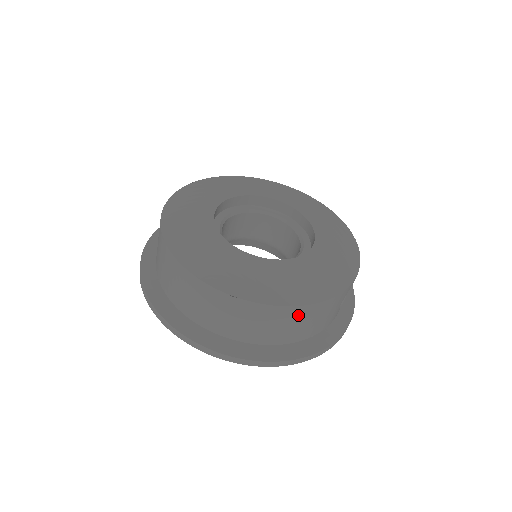
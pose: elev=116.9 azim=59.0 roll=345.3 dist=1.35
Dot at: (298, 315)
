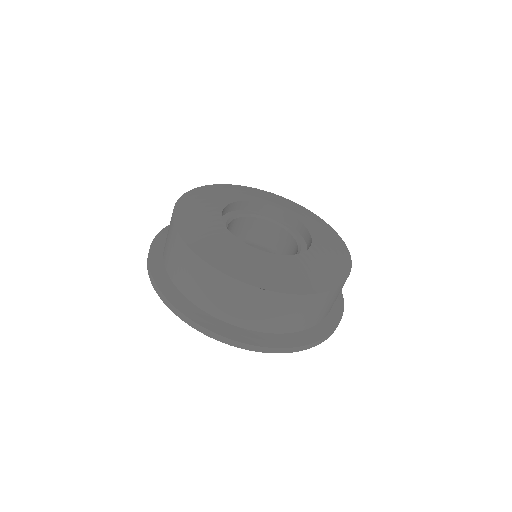
Dot at: (315, 302)
